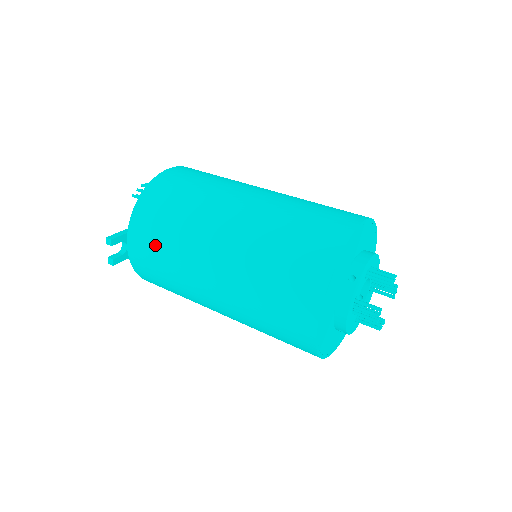
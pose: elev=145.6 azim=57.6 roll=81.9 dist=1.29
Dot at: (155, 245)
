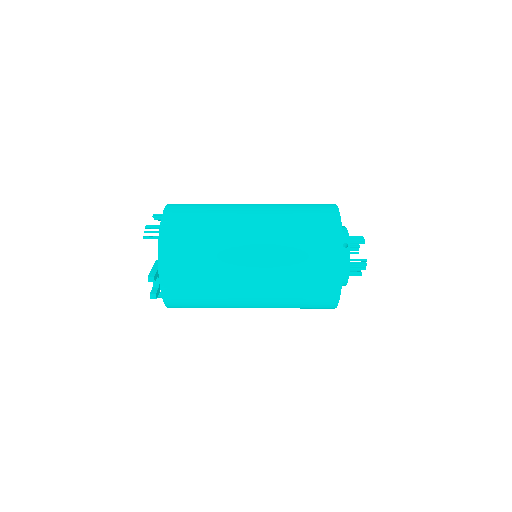
Dot at: (191, 270)
